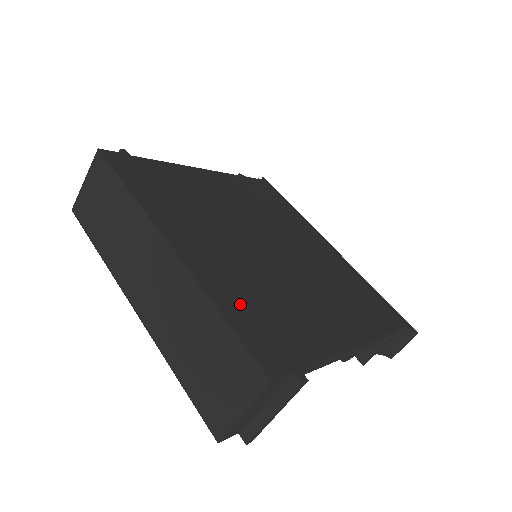
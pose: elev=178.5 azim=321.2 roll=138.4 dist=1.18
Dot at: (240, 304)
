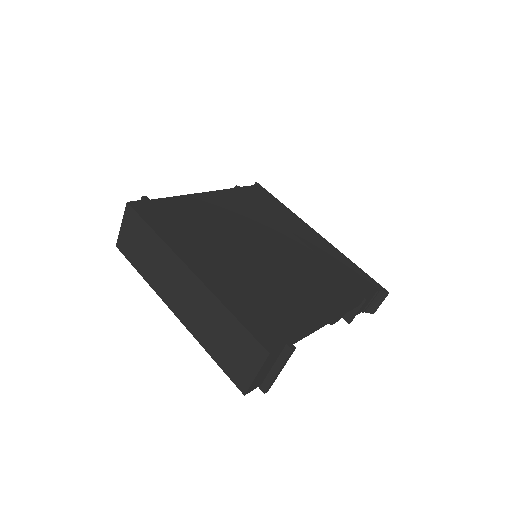
Dot at: (244, 303)
